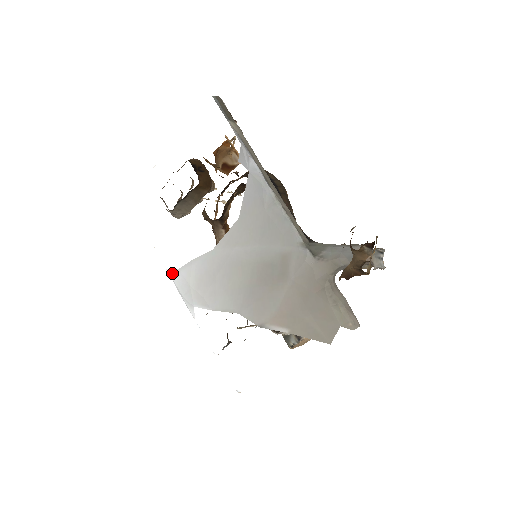
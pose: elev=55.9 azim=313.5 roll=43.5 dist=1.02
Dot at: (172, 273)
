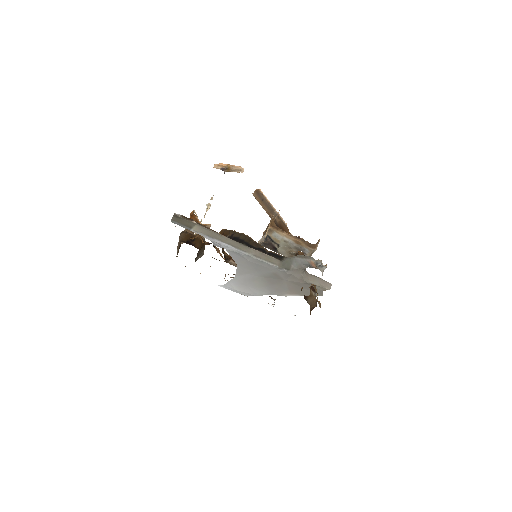
Dot at: (222, 286)
